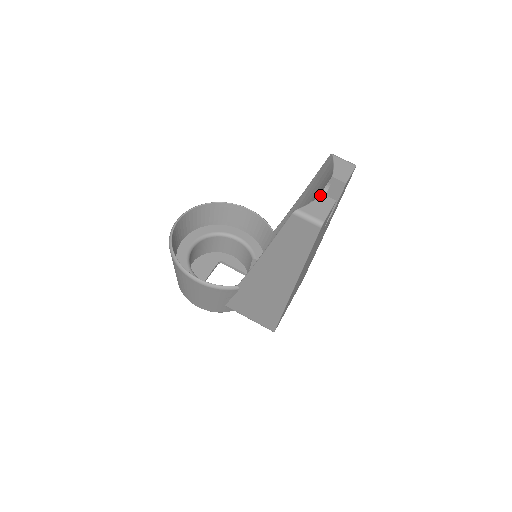
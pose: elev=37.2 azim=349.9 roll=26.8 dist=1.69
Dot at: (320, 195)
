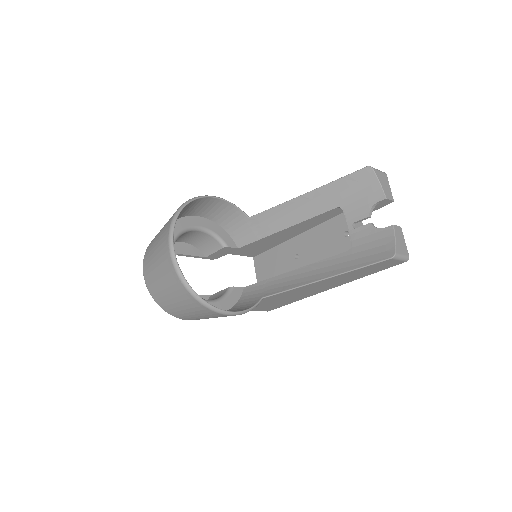
Dot at: (394, 227)
